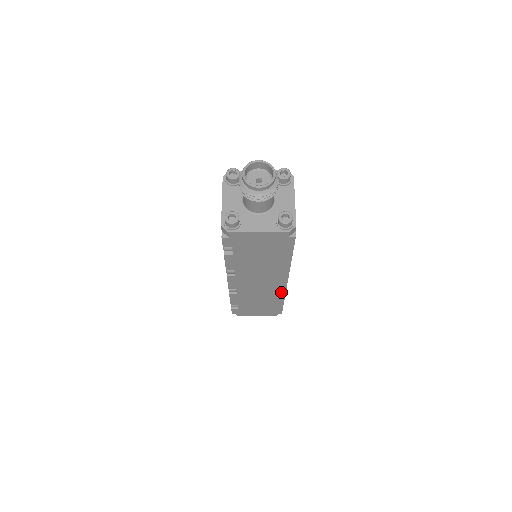
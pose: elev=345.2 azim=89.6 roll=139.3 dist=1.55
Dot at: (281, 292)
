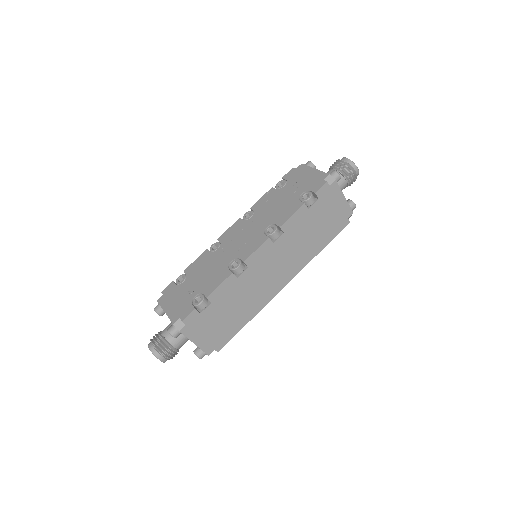
Dot at: (265, 301)
